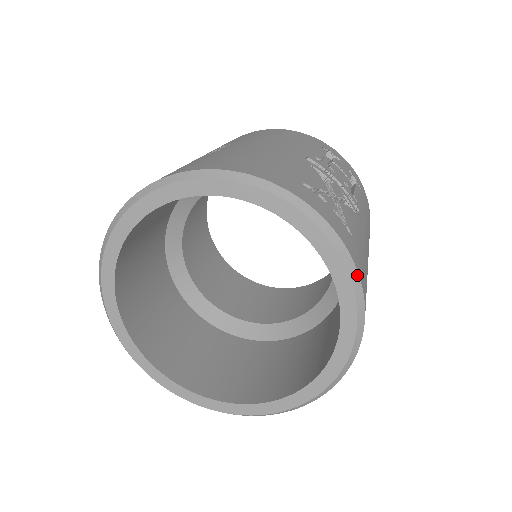
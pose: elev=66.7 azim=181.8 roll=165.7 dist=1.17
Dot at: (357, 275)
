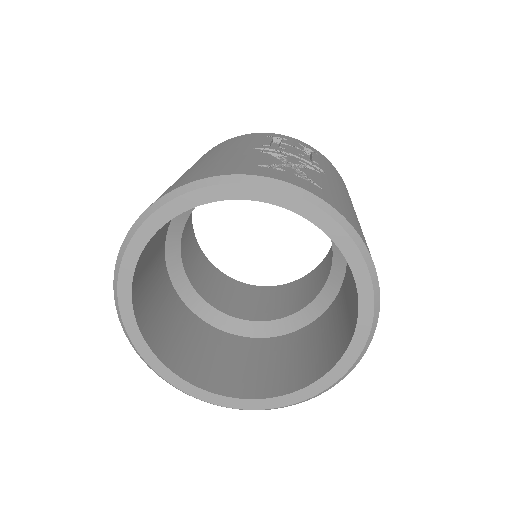
Dot at: (341, 217)
